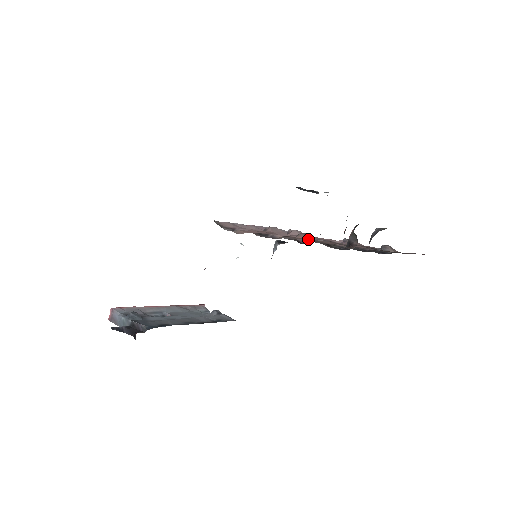
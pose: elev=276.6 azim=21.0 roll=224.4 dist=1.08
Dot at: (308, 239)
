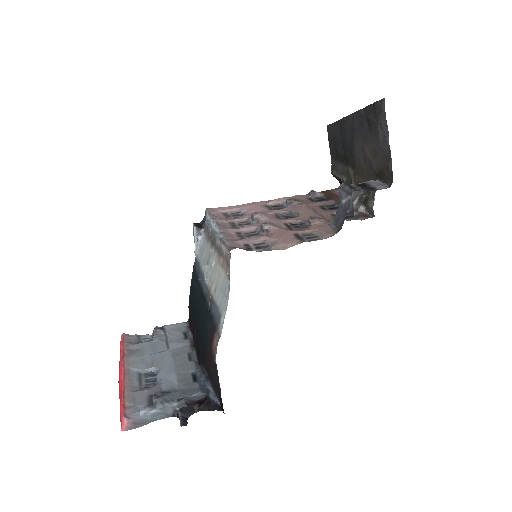
Dot at: (327, 222)
